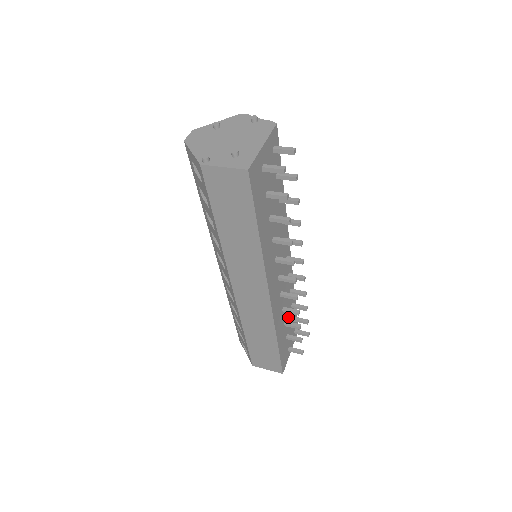
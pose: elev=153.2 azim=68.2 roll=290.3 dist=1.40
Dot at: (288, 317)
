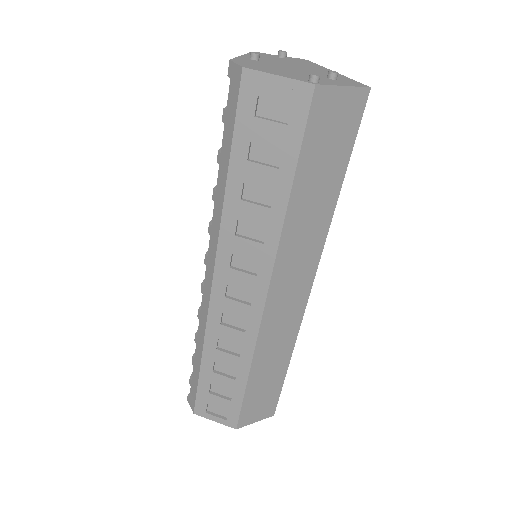
Dot at: occluded
